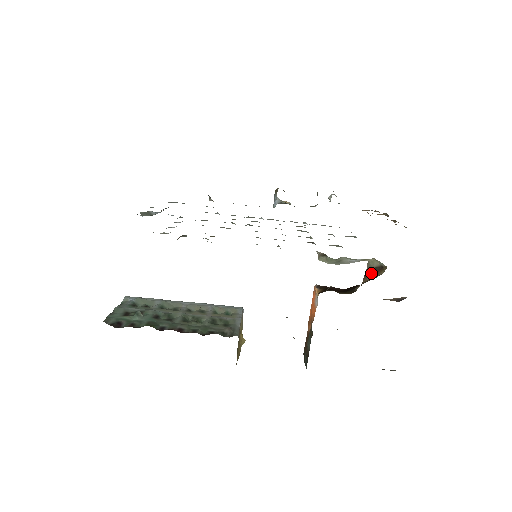
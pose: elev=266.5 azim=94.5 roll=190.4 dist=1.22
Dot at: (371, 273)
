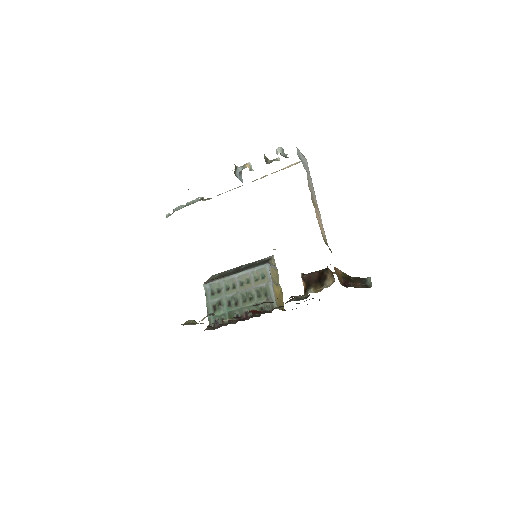
Dot at: (329, 269)
